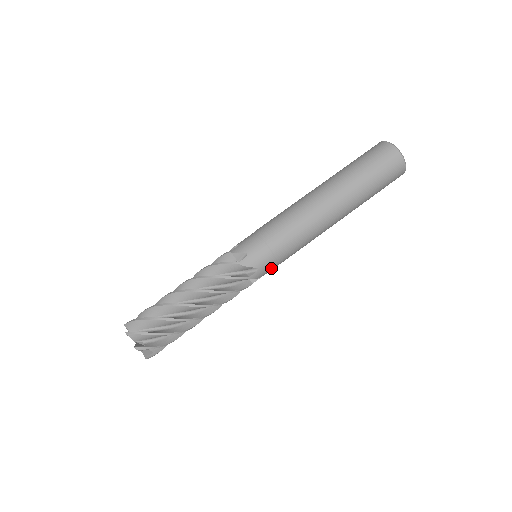
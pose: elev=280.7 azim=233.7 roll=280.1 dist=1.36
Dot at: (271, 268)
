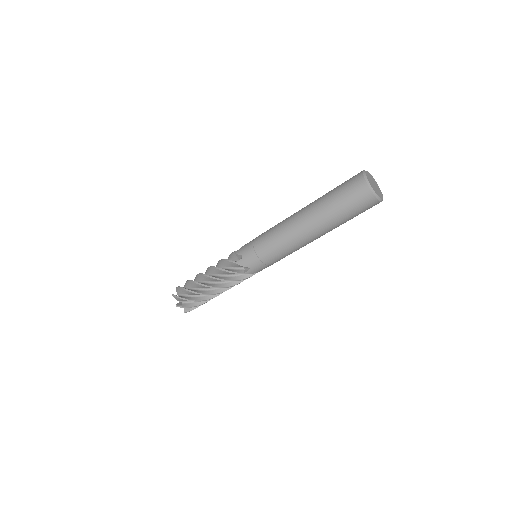
Dot at: occluded
